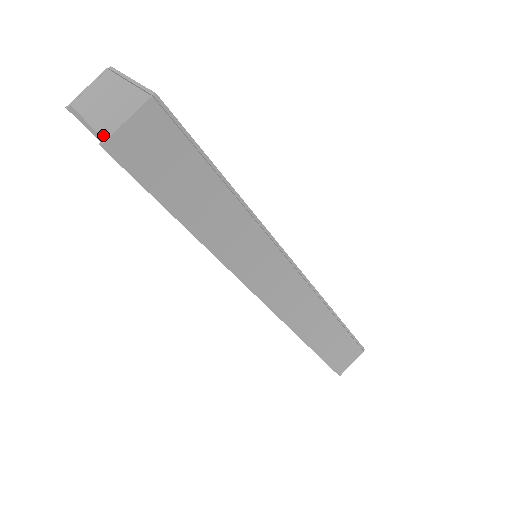
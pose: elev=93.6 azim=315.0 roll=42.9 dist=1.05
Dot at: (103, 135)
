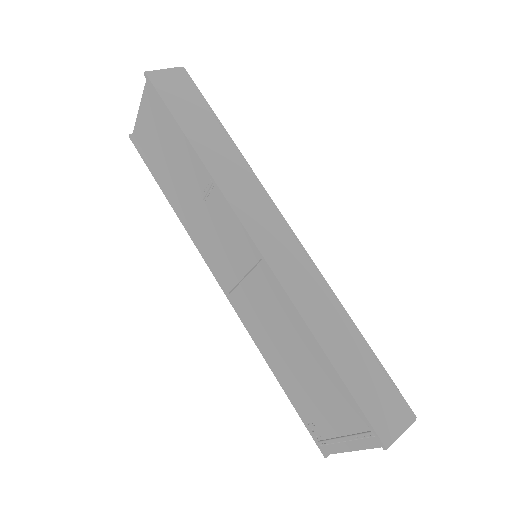
Dot at: occluded
